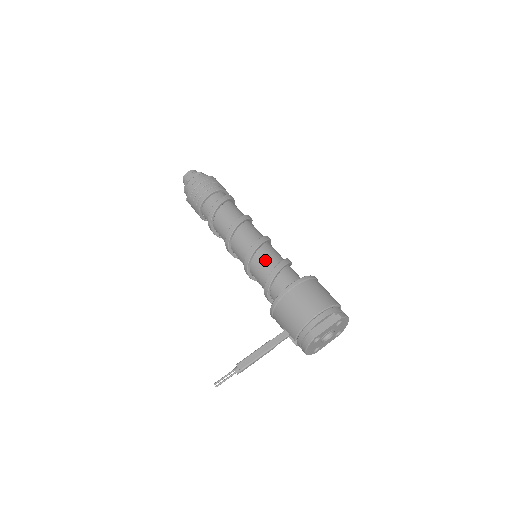
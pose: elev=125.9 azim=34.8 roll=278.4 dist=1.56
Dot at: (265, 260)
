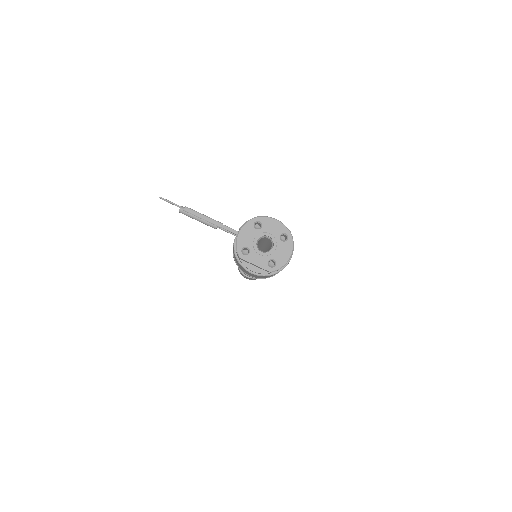
Dot at: occluded
